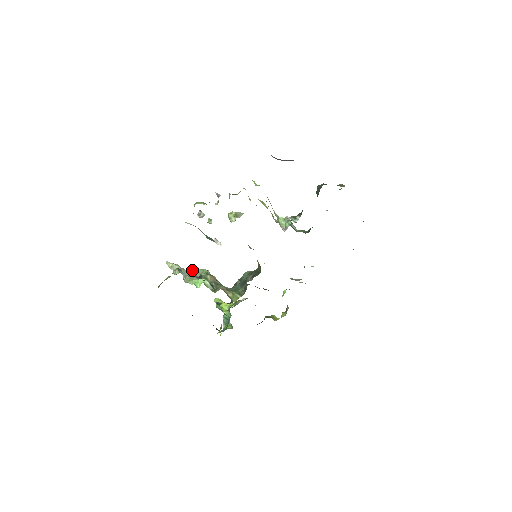
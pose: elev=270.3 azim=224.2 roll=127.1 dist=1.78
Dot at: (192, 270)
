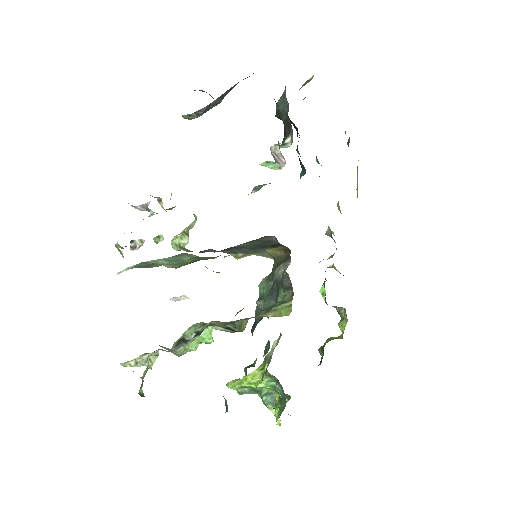
Dot at: (174, 342)
